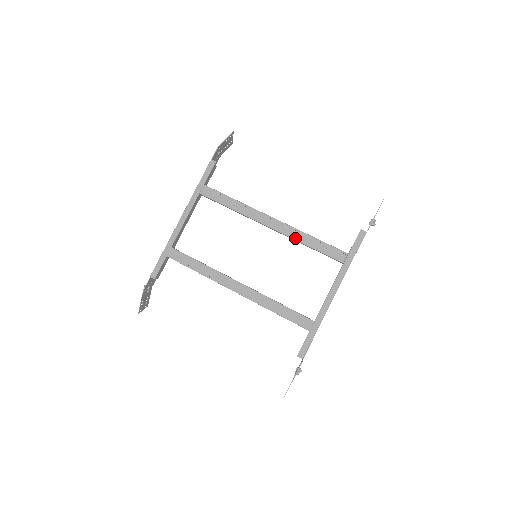
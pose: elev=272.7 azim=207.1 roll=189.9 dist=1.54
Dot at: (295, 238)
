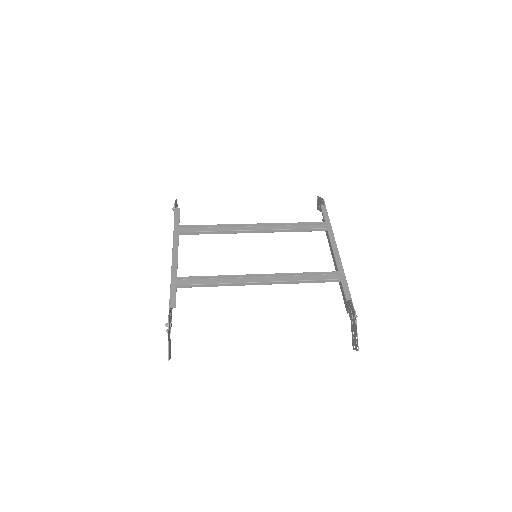
Dot at: (279, 228)
